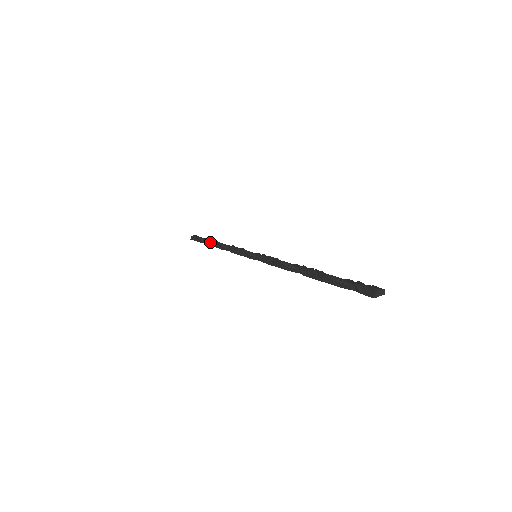
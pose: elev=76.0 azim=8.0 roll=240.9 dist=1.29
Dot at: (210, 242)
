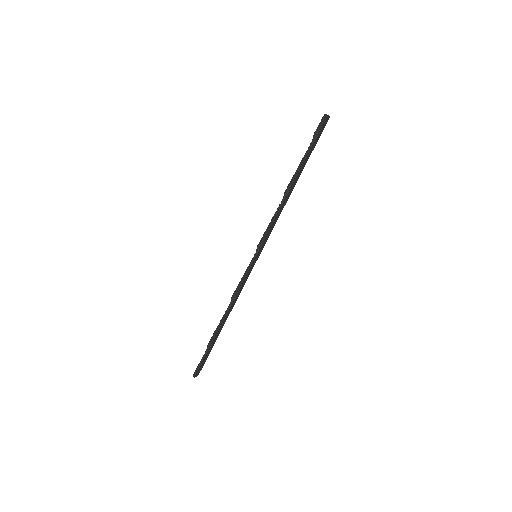
Dot at: (214, 332)
